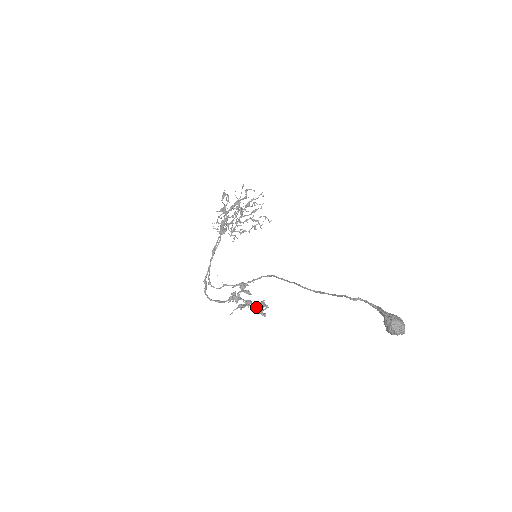
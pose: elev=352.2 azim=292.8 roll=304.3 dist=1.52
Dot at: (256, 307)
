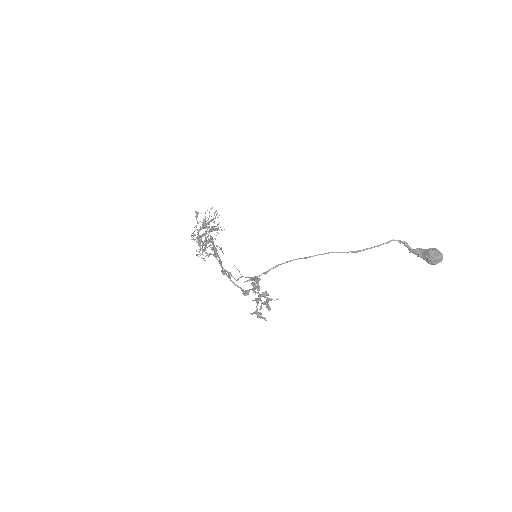
Dot at: (271, 300)
